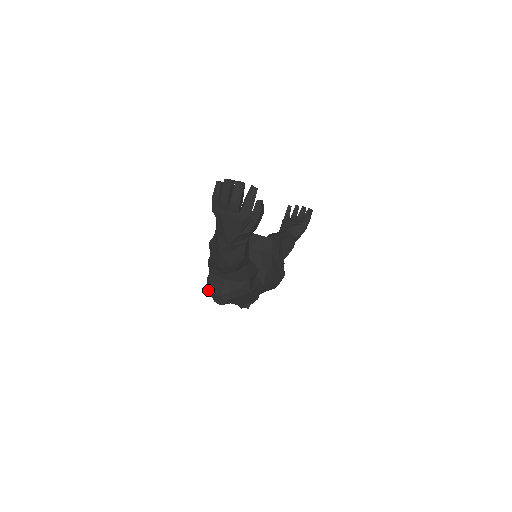
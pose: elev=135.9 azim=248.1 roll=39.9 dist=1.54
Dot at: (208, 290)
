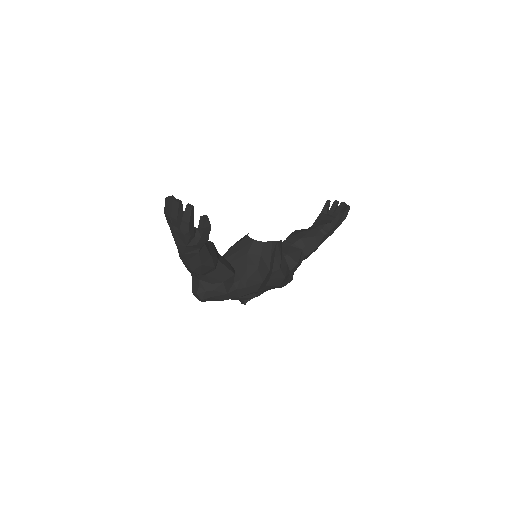
Dot at: occluded
